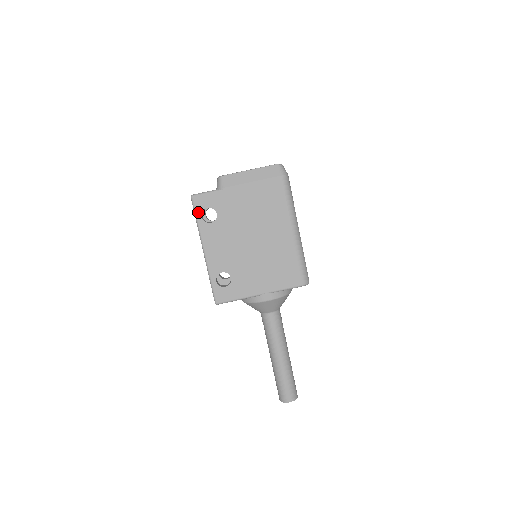
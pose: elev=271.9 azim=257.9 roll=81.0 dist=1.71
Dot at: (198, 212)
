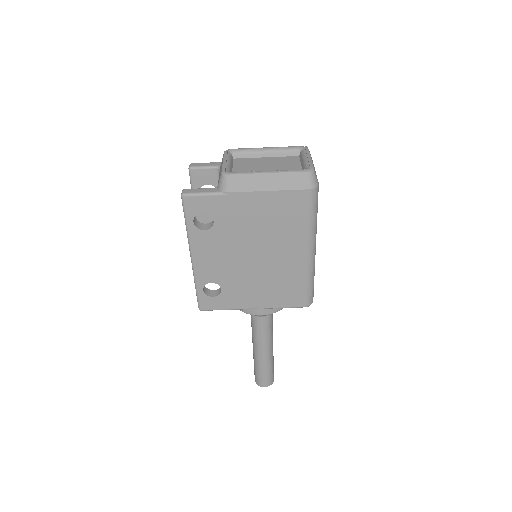
Dot at: (189, 216)
